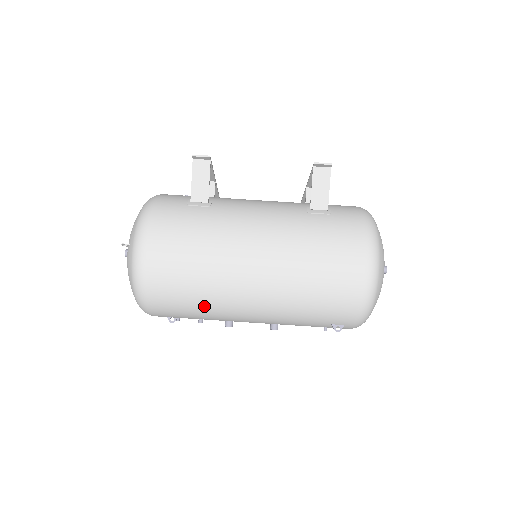
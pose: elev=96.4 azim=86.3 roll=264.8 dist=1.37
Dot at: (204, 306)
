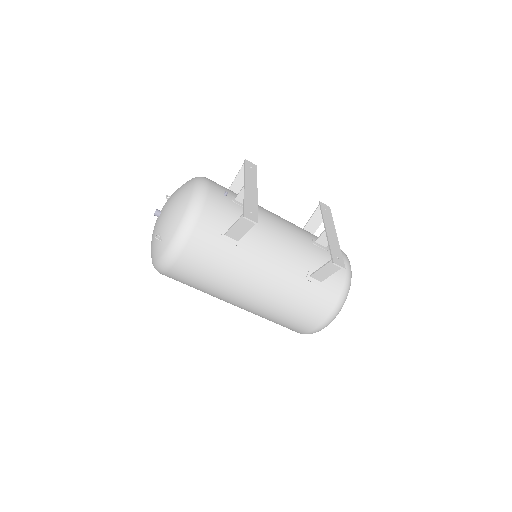
Dot at: occluded
